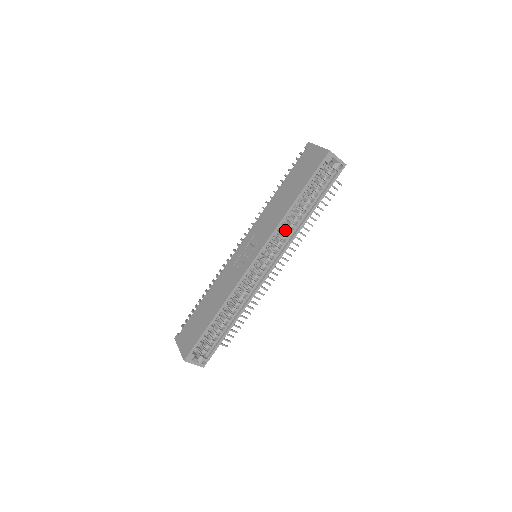
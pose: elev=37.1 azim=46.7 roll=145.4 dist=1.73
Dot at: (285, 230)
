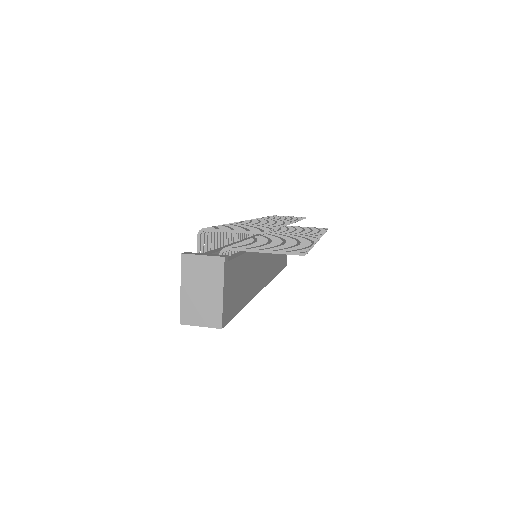
Dot at: occluded
